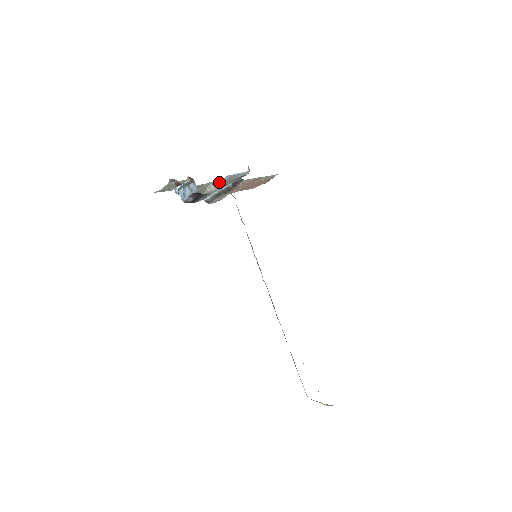
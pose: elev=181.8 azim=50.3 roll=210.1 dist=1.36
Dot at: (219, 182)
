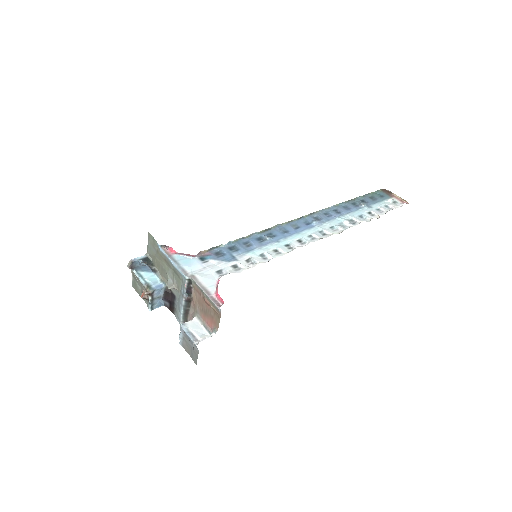
Dot at: (181, 339)
